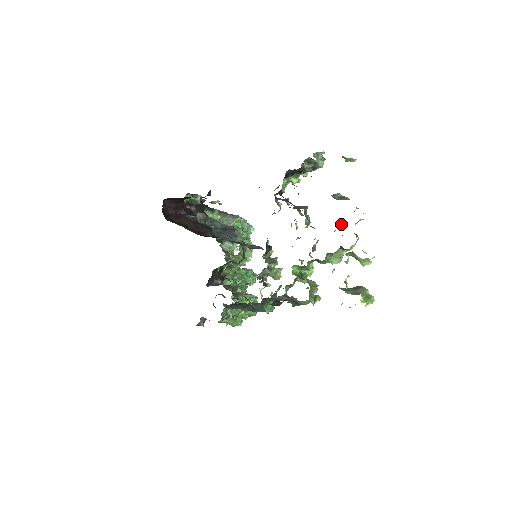
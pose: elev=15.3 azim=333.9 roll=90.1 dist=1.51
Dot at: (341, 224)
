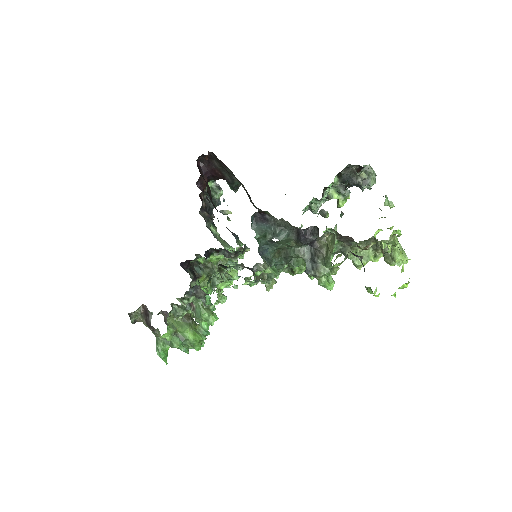
Dot at: (374, 235)
